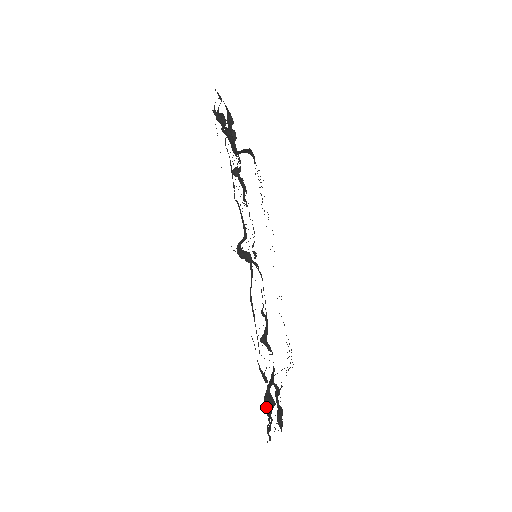
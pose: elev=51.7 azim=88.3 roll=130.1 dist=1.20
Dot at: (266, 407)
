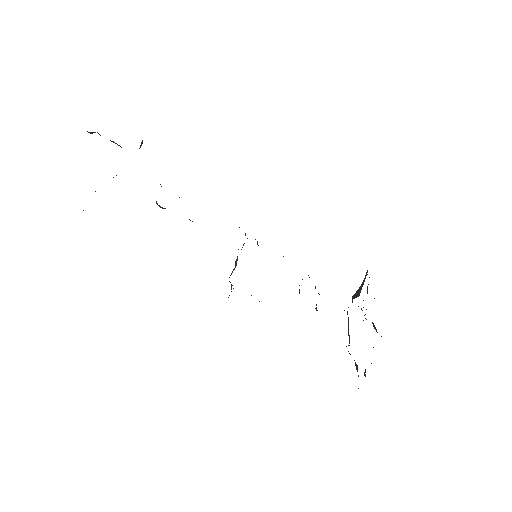
Dot at: occluded
